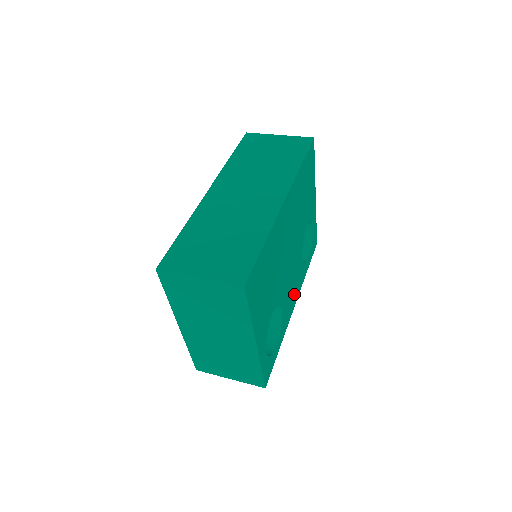
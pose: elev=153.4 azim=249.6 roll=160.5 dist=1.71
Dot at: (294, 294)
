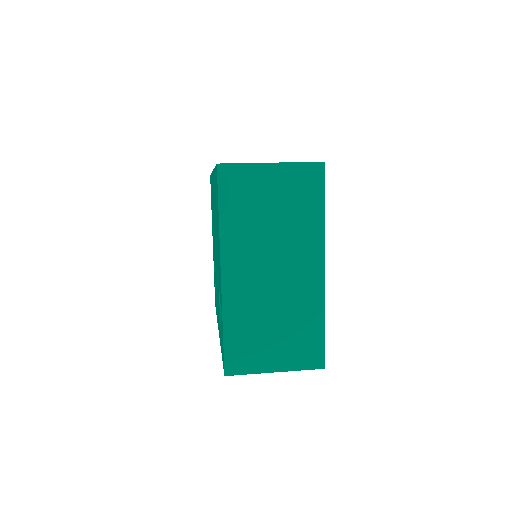
Dot at: occluded
